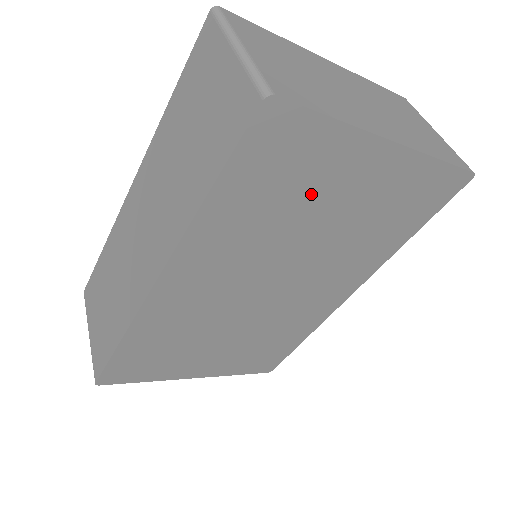
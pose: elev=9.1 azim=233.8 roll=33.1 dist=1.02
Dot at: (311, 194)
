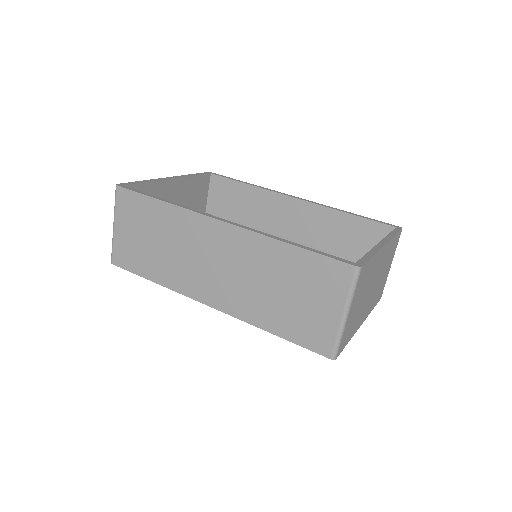
Dot at: occluded
